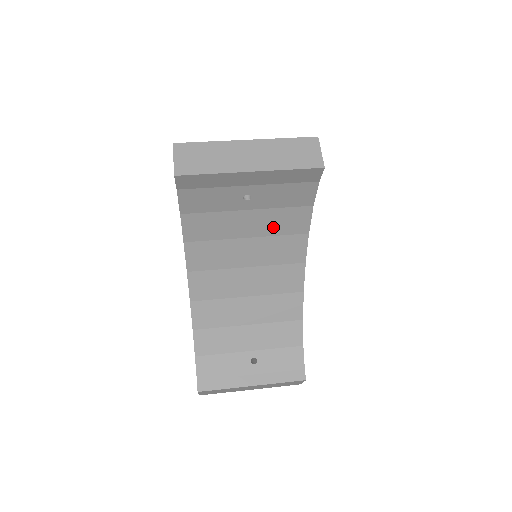
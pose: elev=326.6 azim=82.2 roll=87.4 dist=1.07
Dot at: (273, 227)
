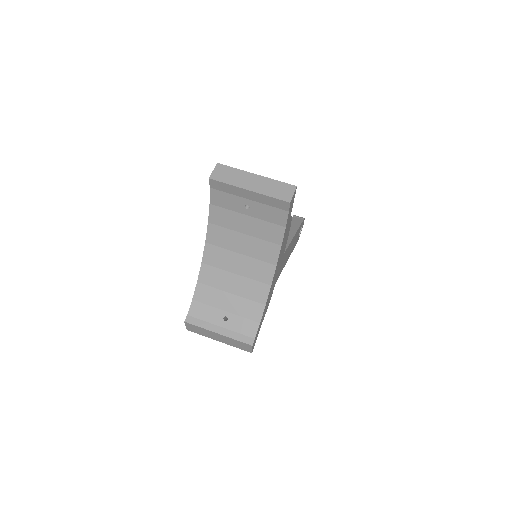
Dot at: (260, 233)
